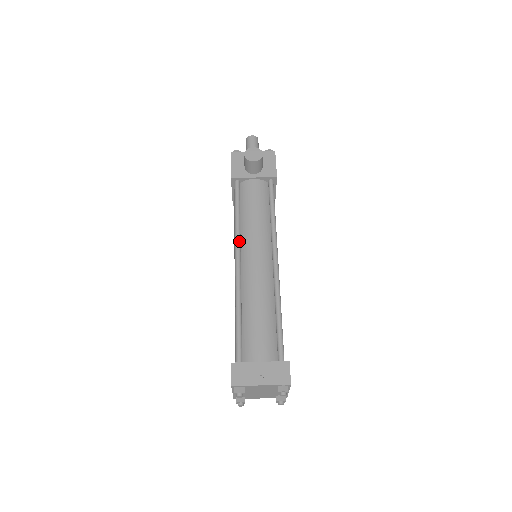
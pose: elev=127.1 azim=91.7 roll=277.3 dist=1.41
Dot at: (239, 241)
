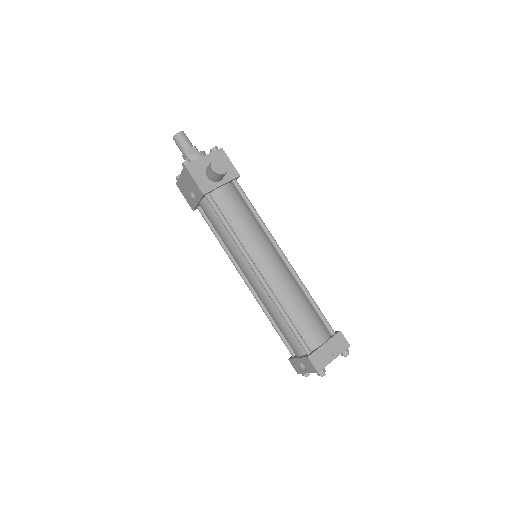
Dot at: (248, 254)
